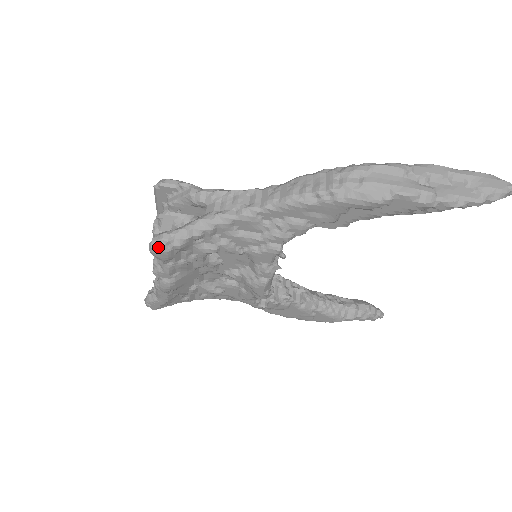
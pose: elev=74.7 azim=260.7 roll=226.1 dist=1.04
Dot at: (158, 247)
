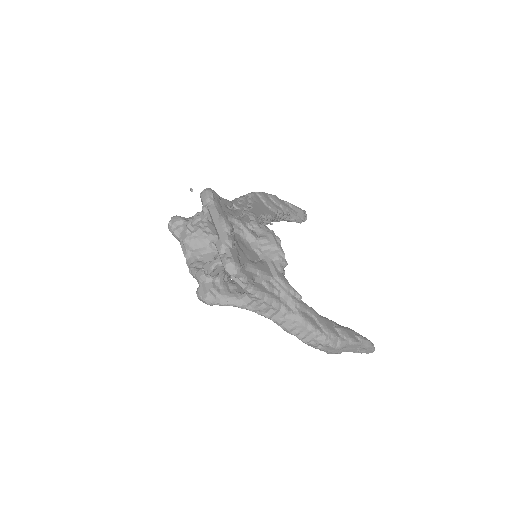
Dot at: (203, 302)
